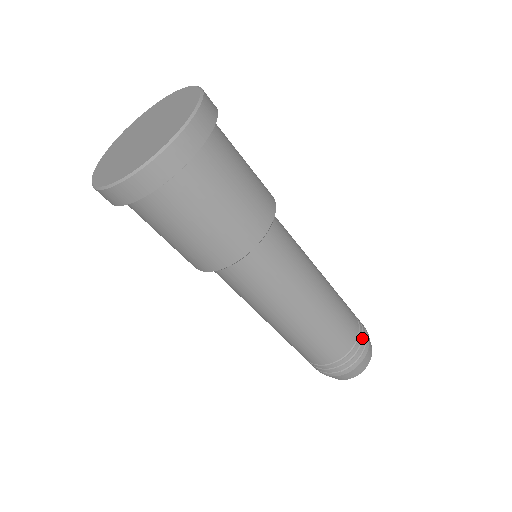
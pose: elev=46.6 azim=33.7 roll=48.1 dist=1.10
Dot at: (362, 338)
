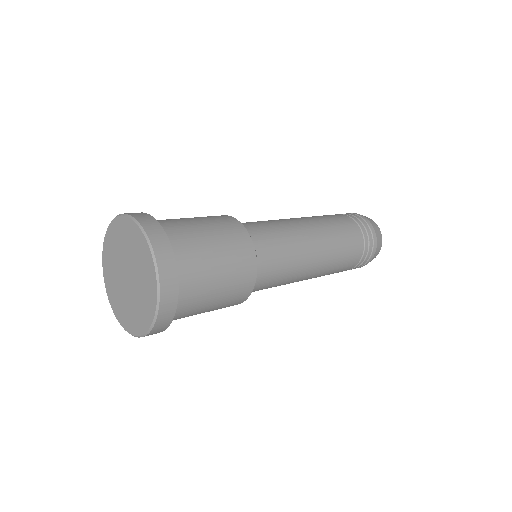
Dot at: (368, 248)
